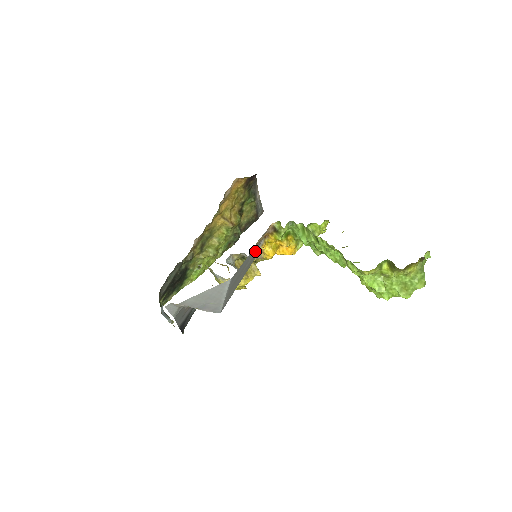
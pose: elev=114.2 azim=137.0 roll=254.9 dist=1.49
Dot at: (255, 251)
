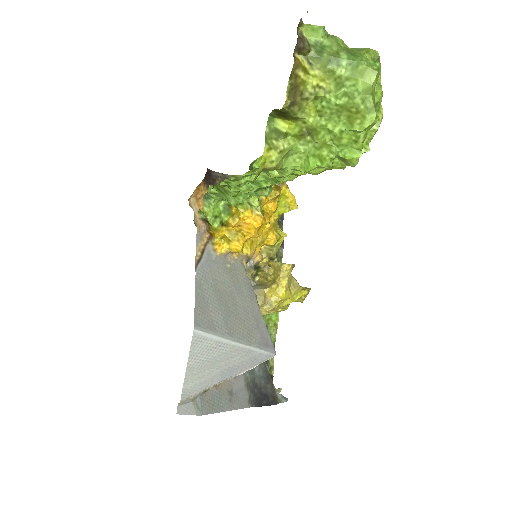
Dot at: (215, 264)
